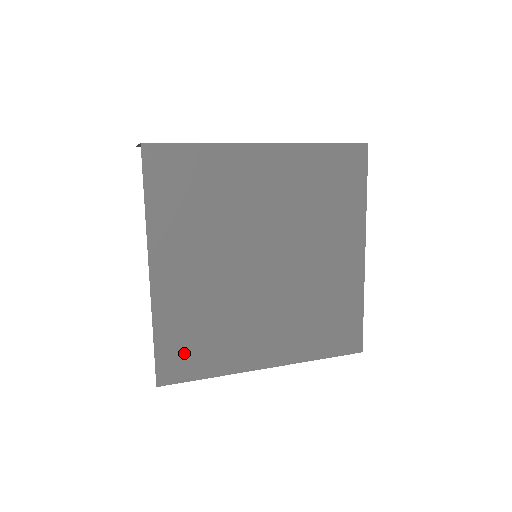
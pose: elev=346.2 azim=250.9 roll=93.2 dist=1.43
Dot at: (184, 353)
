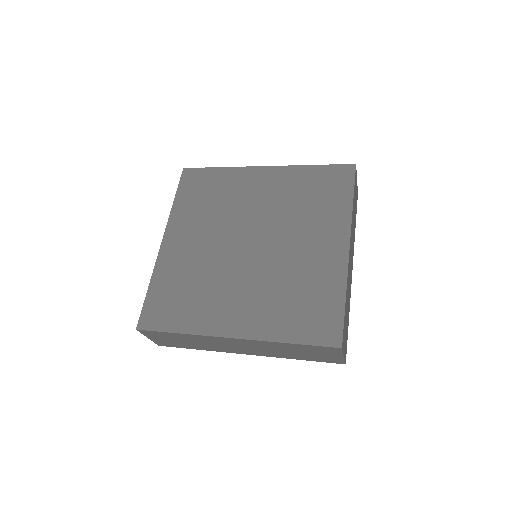
Dot at: (165, 306)
